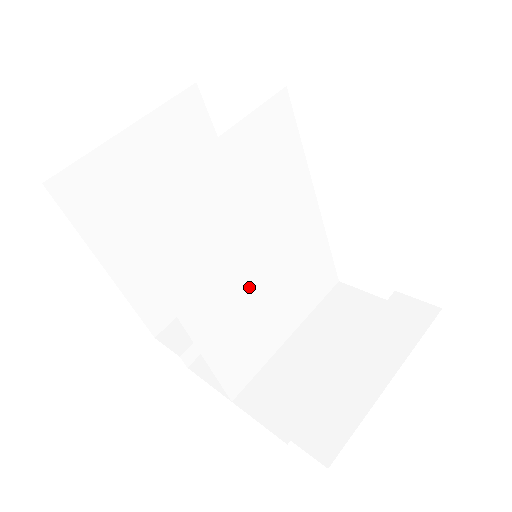
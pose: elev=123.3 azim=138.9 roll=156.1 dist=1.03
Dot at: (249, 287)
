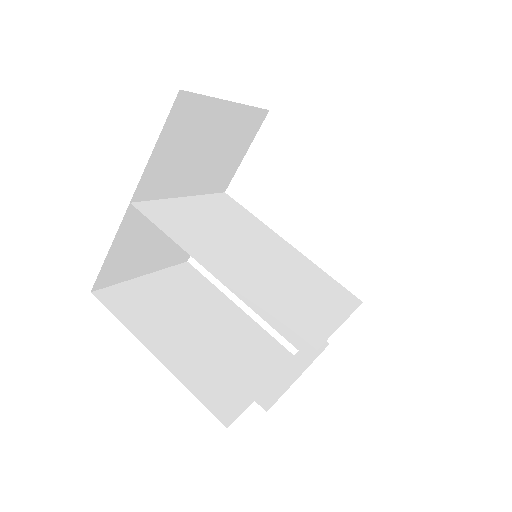
Dot at: (263, 272)
